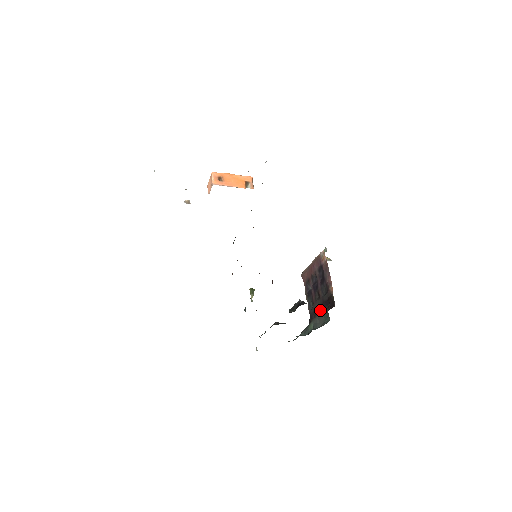
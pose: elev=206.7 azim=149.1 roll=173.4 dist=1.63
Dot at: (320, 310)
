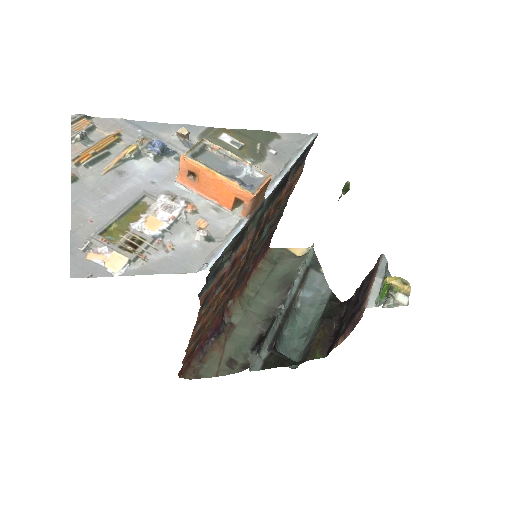
Dot at: (341, 322)
